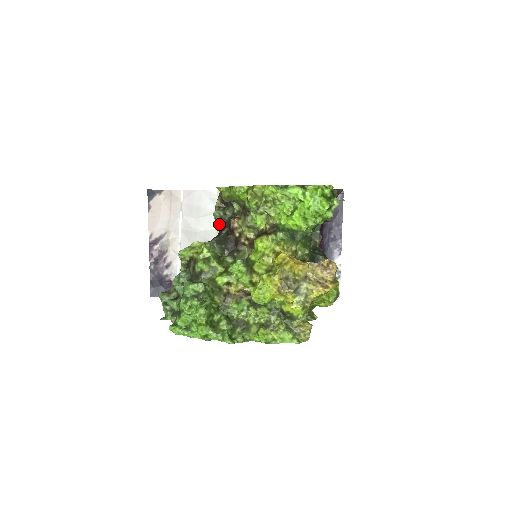
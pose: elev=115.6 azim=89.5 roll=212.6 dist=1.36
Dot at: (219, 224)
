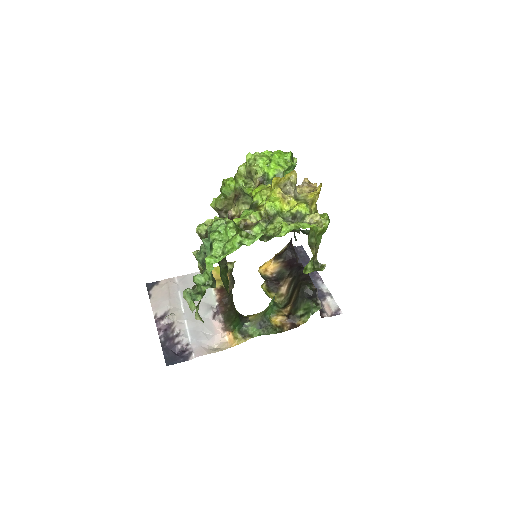
Dot at: occluded
